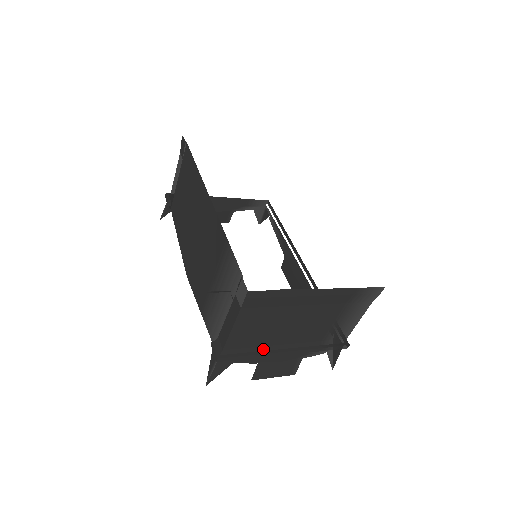
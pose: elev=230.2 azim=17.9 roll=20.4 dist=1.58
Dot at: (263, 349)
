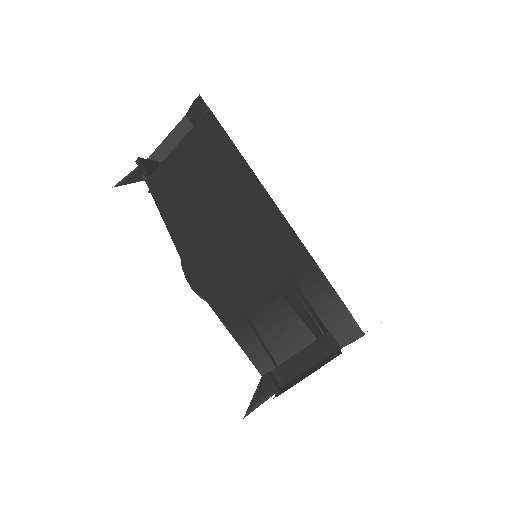
Dot at: (304, 373)
